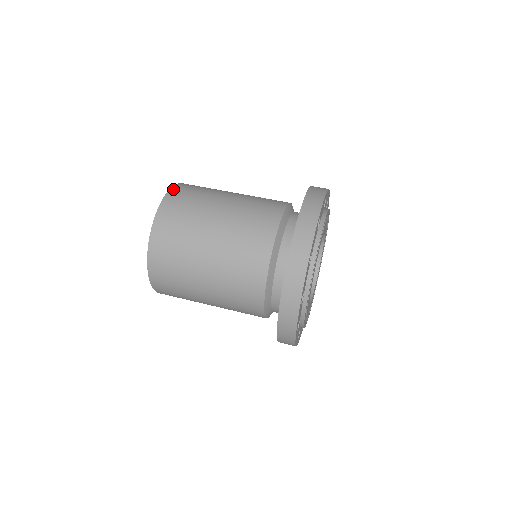
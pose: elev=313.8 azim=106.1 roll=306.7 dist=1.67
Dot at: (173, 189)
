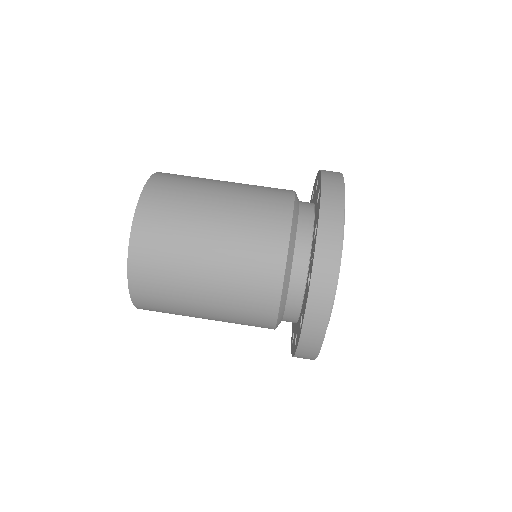
Dot at: (146, 191)
